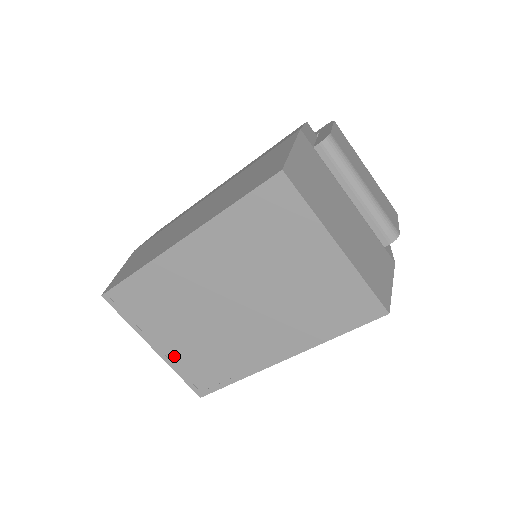
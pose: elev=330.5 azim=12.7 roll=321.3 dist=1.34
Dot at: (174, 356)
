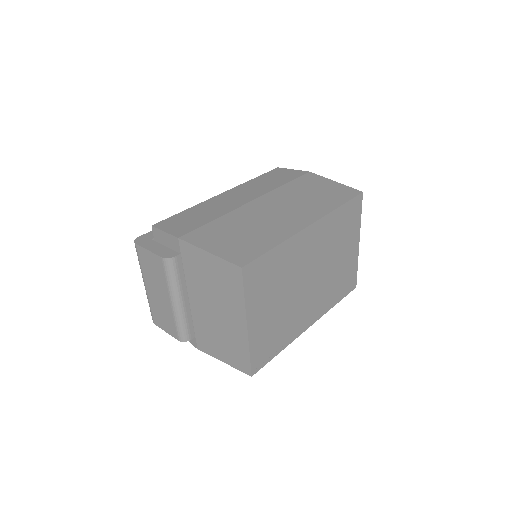
Dot at: (257, 333)
